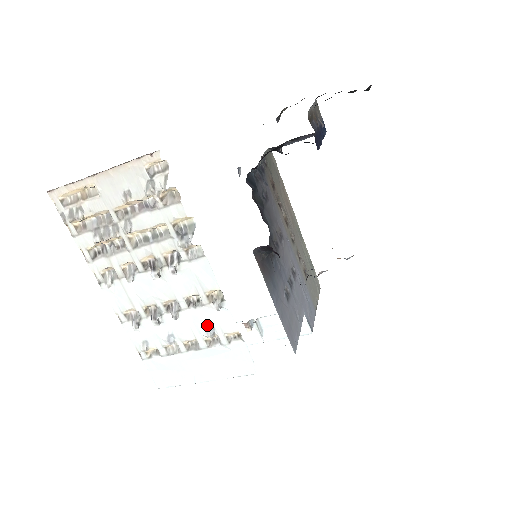
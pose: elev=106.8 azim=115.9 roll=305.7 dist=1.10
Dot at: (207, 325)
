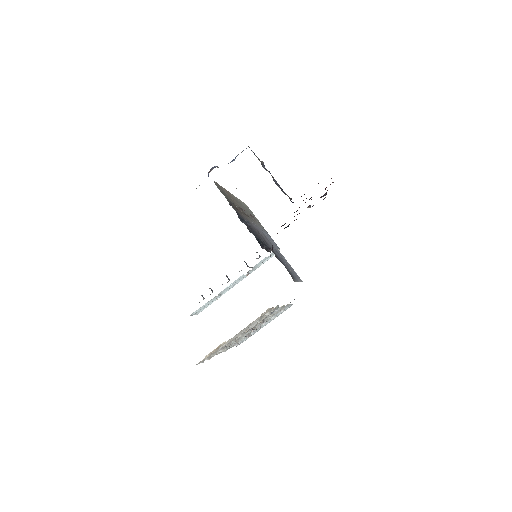
Dot at: (274, 316)
